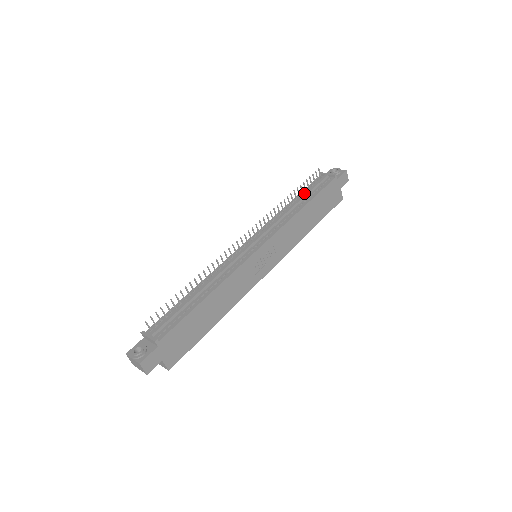
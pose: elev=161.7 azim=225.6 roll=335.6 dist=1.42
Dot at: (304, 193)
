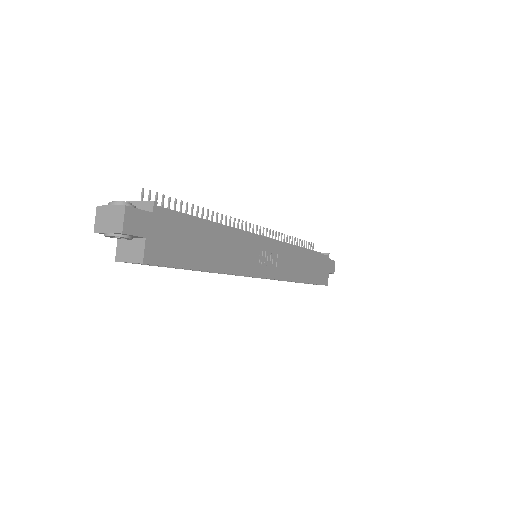
Dot at: occluded
